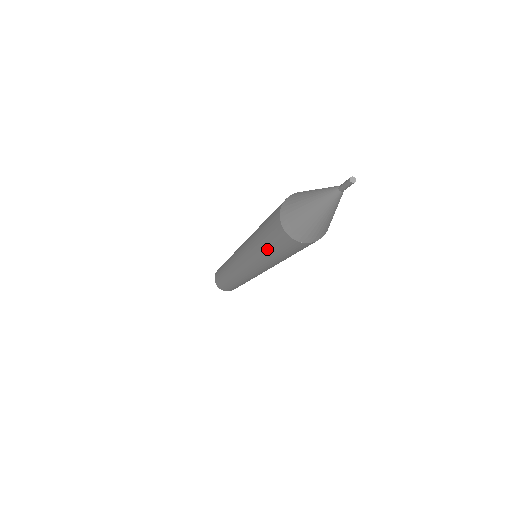
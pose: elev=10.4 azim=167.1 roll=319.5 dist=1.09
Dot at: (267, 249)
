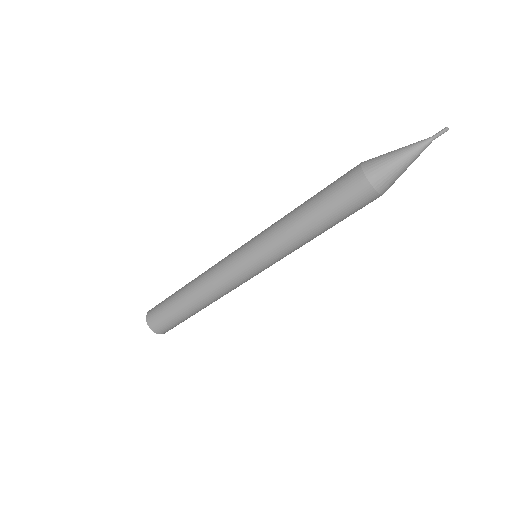
Dot at: (325, 218)
